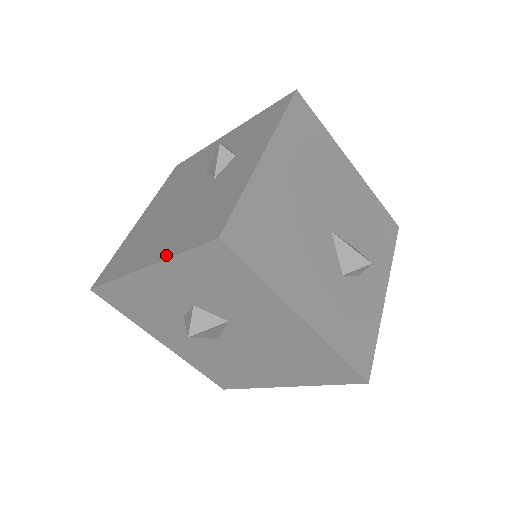
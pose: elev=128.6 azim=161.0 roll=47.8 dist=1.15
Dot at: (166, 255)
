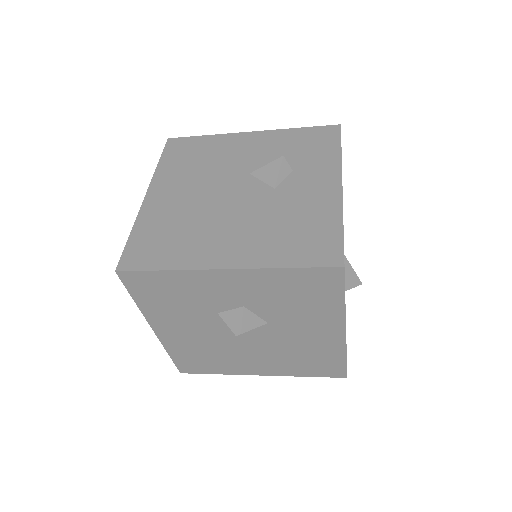
Dot at: (261, 263)
